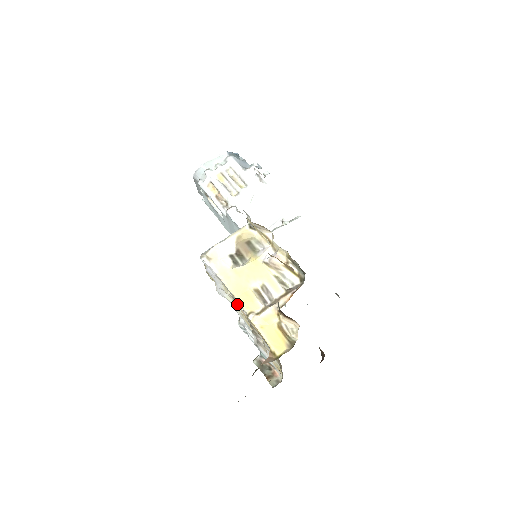
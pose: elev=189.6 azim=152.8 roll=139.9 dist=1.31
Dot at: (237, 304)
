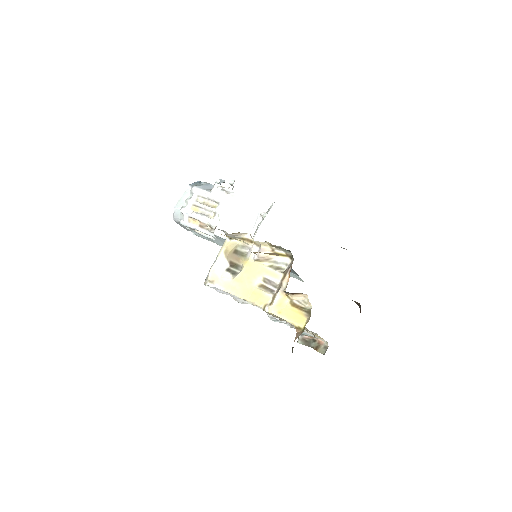
Dot at: occluded
